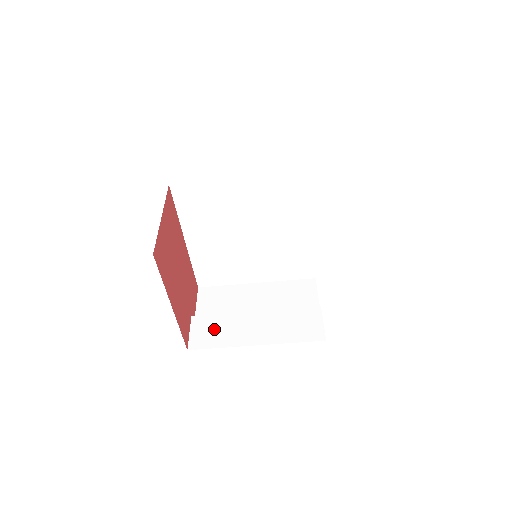
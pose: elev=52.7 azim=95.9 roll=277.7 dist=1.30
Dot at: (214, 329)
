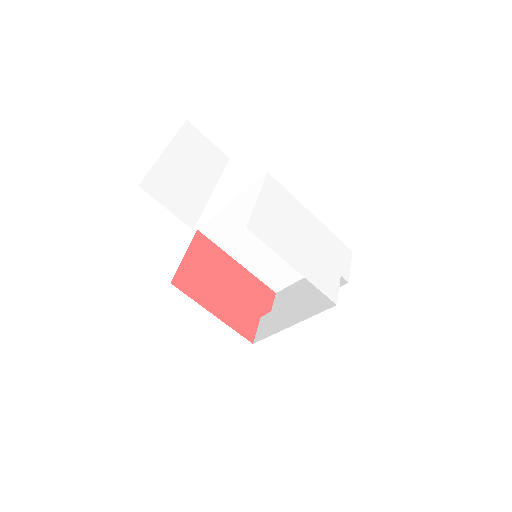
Dot at: (270, 322)
